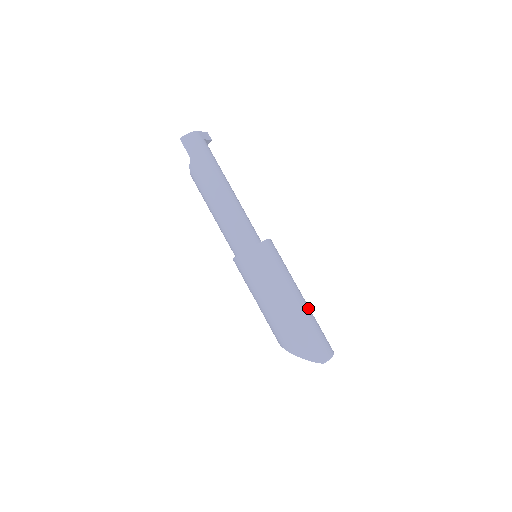
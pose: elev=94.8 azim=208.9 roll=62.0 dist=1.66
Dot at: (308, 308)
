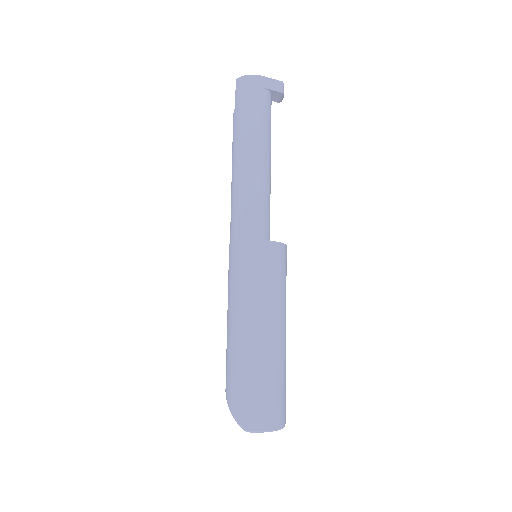
Dot at: (274, 353)
